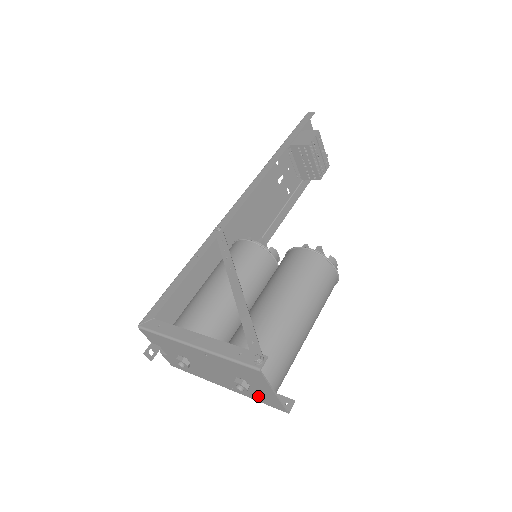
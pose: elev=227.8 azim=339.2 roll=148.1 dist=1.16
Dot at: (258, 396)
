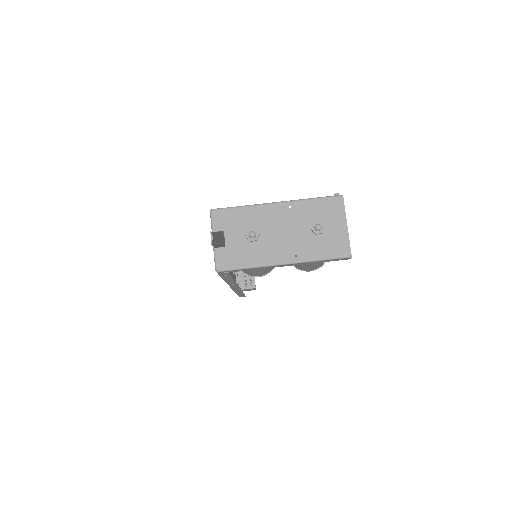
Dot at: (326, 247)
